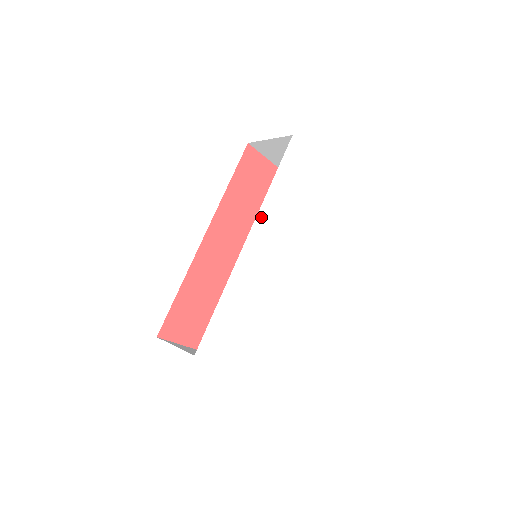
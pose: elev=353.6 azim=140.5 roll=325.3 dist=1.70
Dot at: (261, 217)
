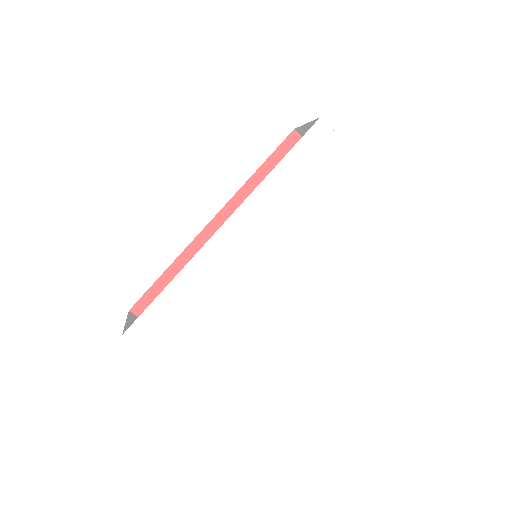
Dot at: (249, 205)
